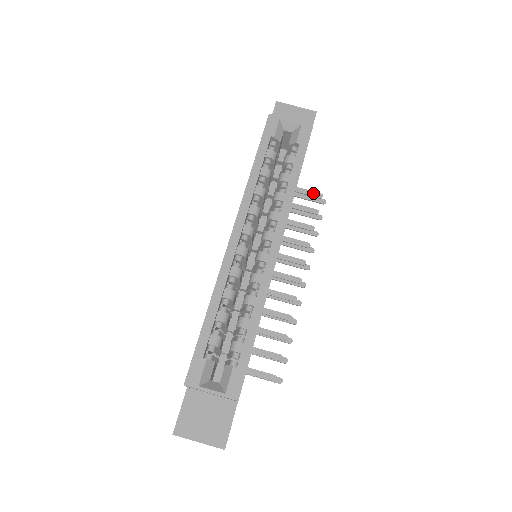
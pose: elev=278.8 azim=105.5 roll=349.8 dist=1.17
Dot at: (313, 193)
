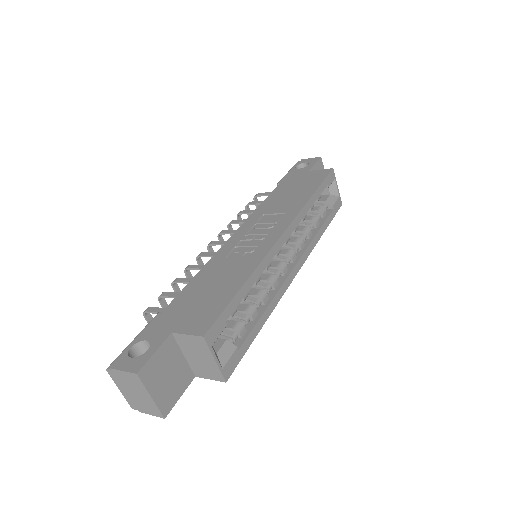
Dot at: occluded
